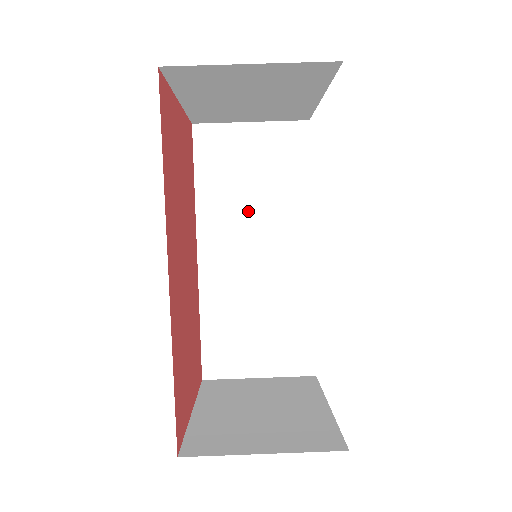
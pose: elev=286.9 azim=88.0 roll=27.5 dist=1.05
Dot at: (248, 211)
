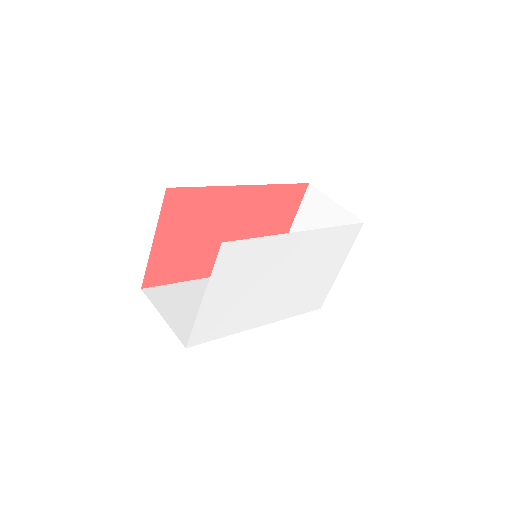
Dot at: occluded
